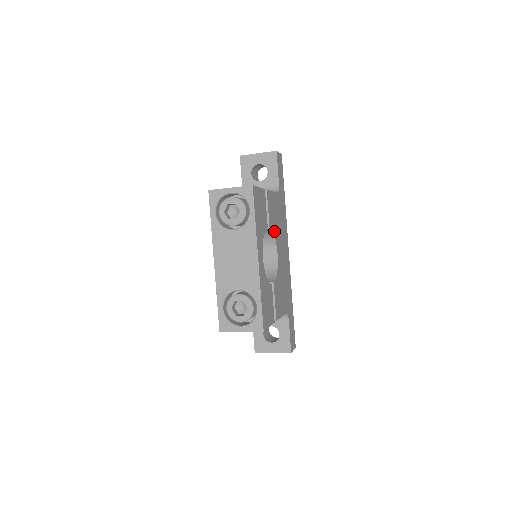
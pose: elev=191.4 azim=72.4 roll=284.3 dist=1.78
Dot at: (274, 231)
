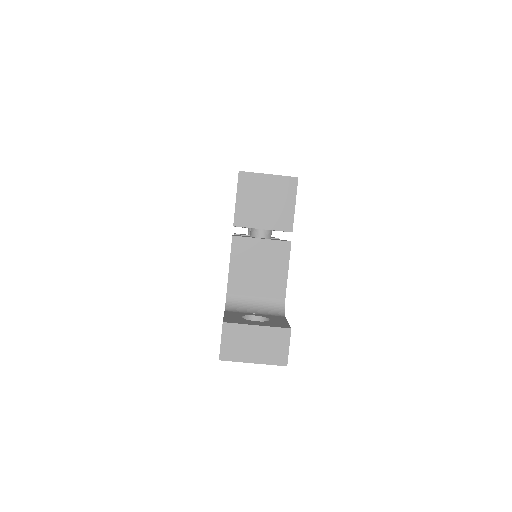
Dot at: occluded
